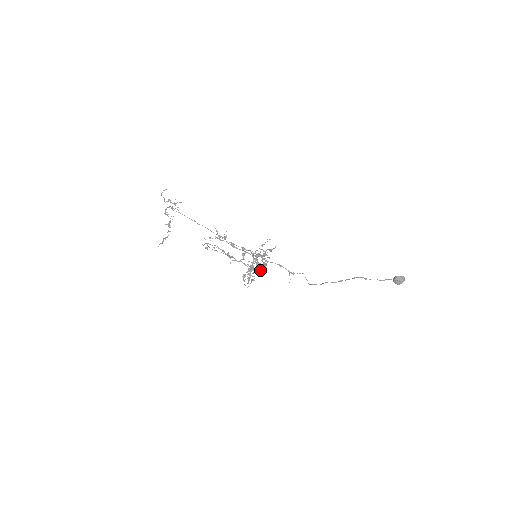
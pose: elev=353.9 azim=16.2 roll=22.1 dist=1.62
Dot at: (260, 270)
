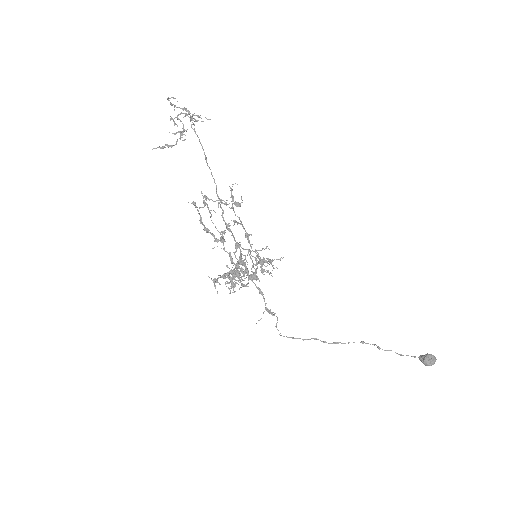
Dot at: (256, 277)
